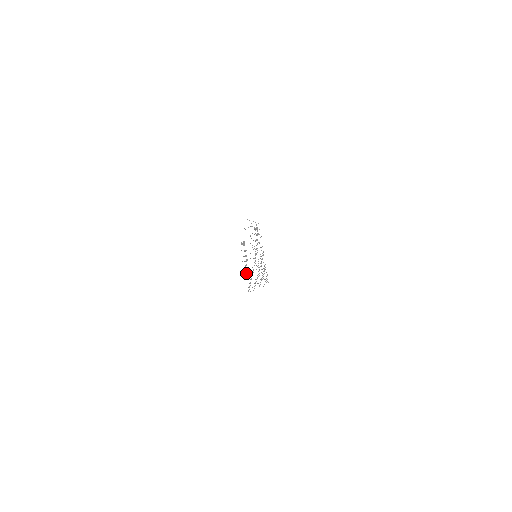
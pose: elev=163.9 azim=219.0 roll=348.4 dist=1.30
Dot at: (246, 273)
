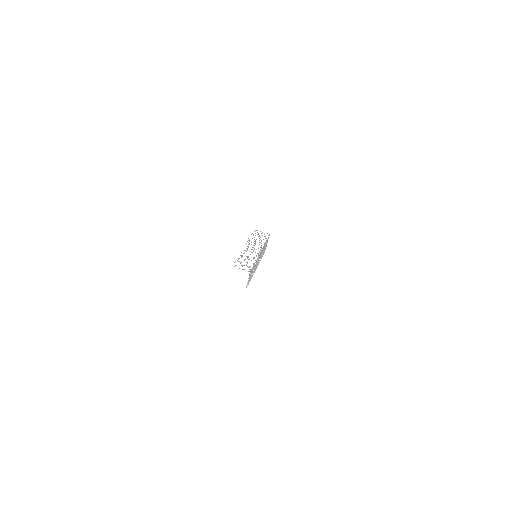
Dot at: occluded
